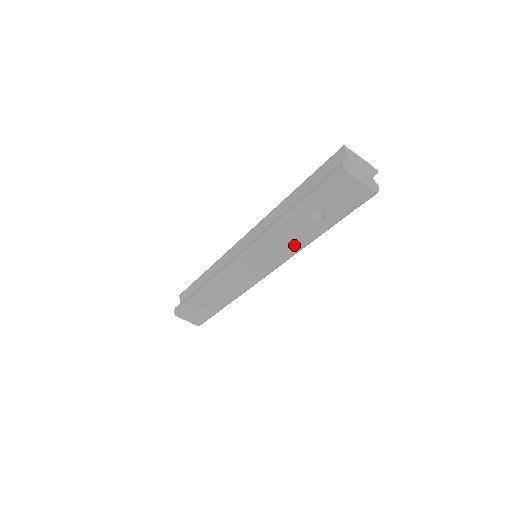
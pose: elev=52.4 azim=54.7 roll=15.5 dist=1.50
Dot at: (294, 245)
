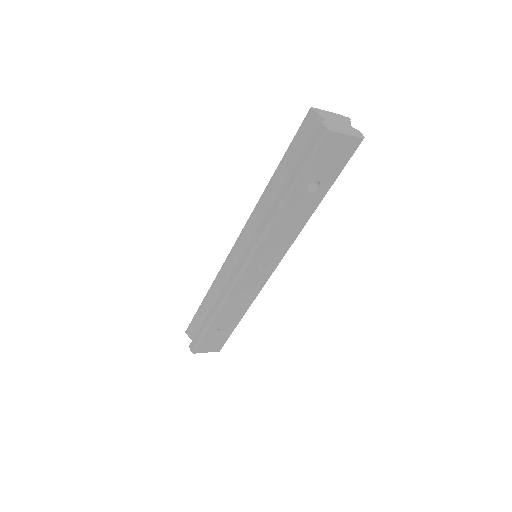
Dot at: (296, 227)
